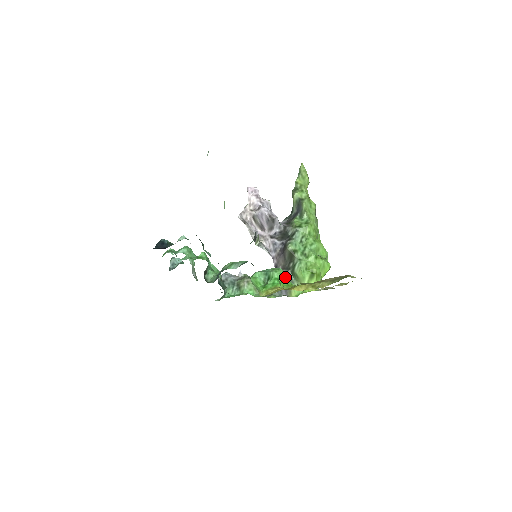
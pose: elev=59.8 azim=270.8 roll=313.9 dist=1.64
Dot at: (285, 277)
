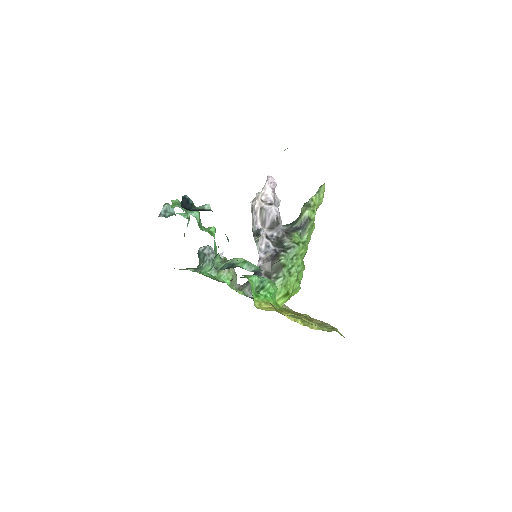
Dot at: (275, 293)
